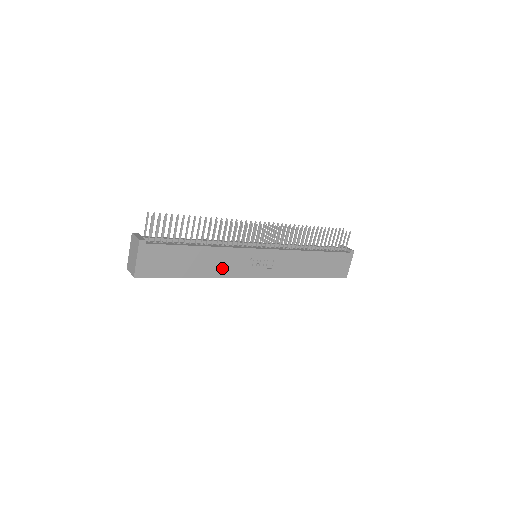
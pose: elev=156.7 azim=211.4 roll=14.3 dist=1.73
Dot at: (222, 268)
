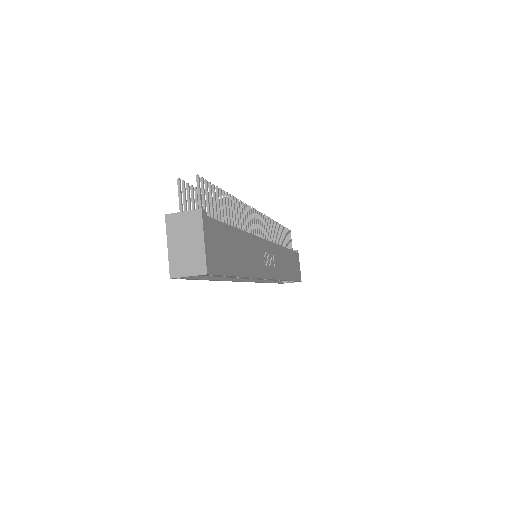
Dot at: (253, 264)
